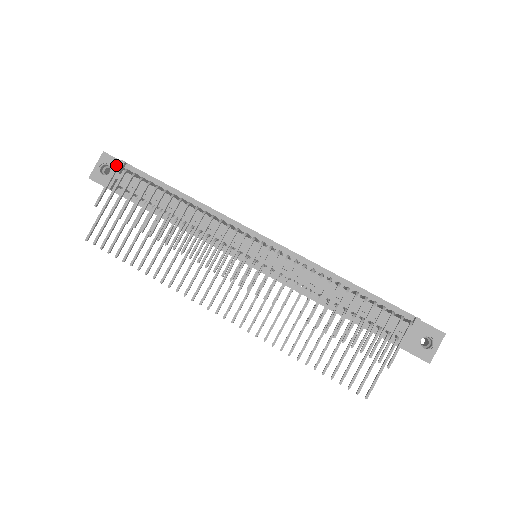
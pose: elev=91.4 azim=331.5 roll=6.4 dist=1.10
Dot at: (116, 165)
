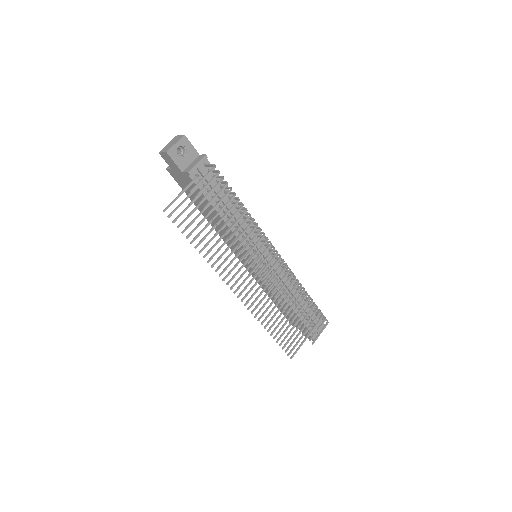
Dot at: (191, 151)
